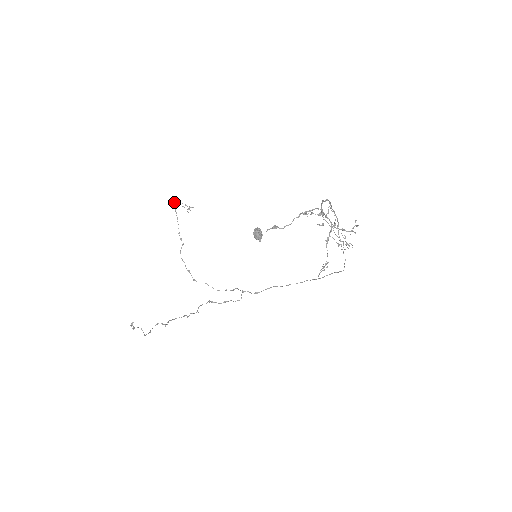
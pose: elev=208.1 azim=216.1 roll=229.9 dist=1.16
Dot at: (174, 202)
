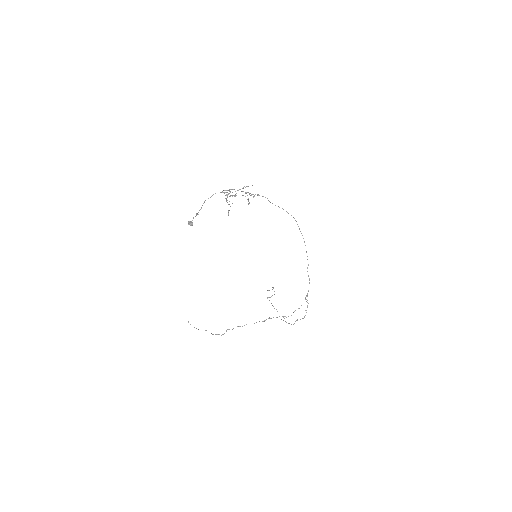
Dot at: (269, 297)
